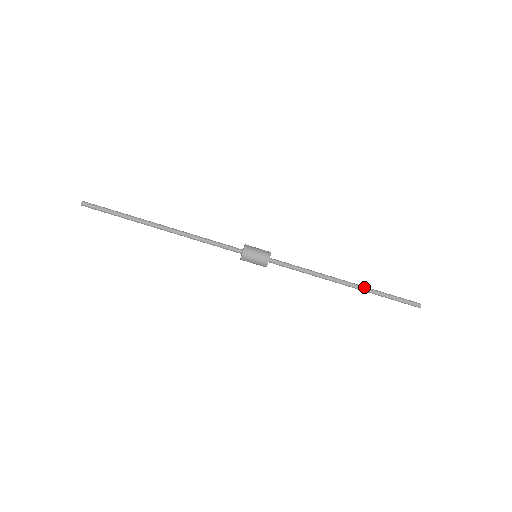
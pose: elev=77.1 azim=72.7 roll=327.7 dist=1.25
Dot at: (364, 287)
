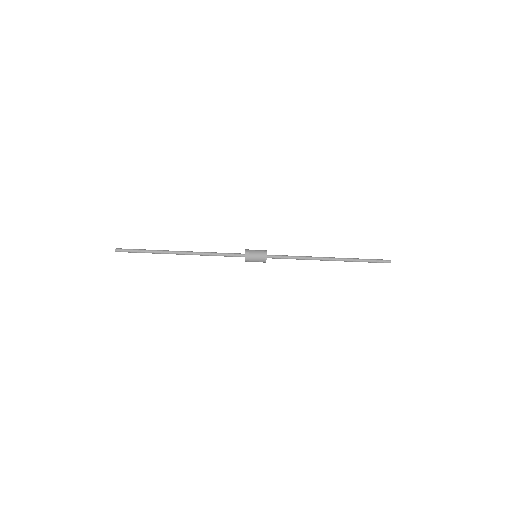
Dot at: (344, 259)
